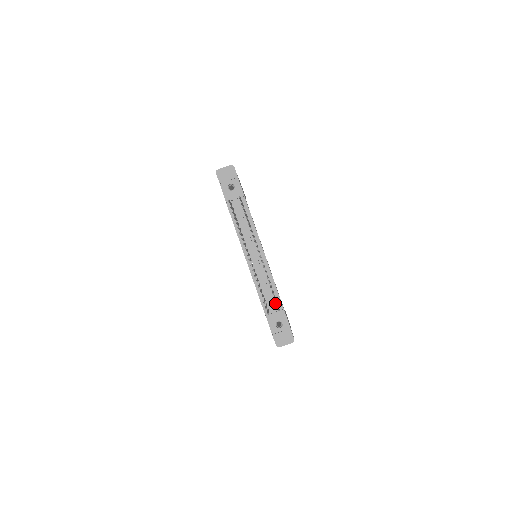
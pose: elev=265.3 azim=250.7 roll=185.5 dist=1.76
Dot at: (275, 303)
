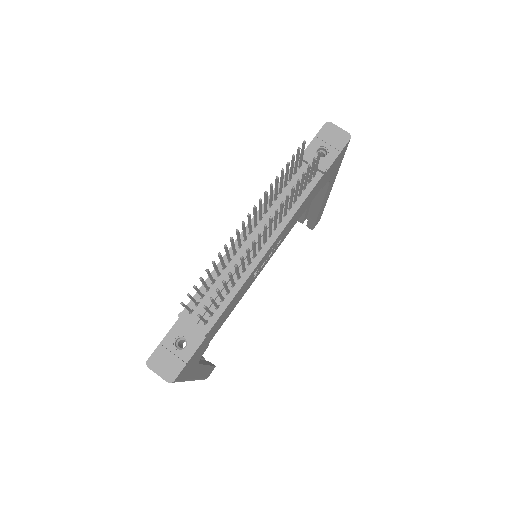
Dot at: (208, 314)
